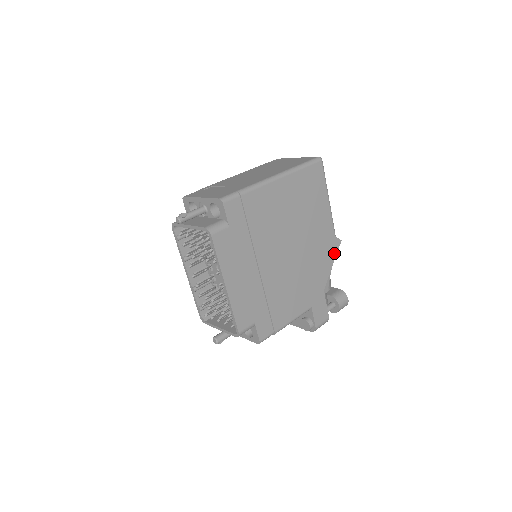
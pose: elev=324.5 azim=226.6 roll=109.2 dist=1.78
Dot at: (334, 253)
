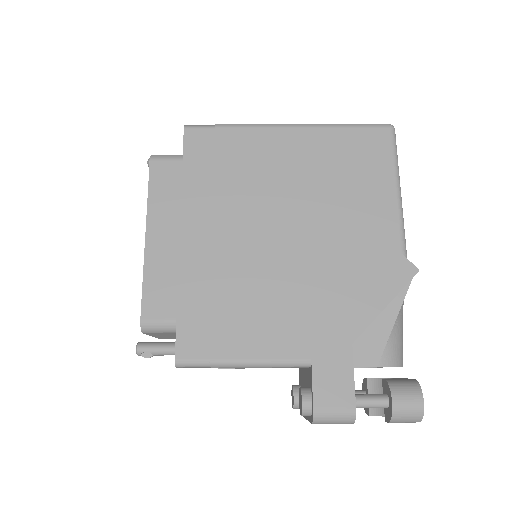
Dot at: (395, 285)
